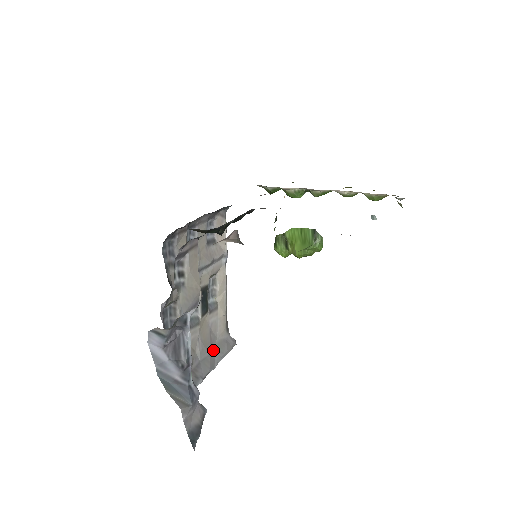
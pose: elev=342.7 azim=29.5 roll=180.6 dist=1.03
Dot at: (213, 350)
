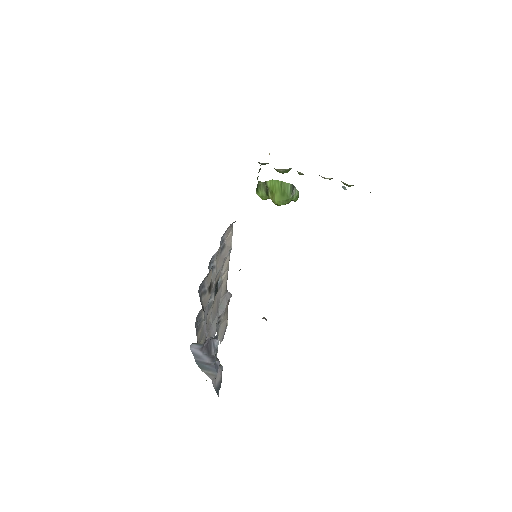
Dot at: (218, 310)
